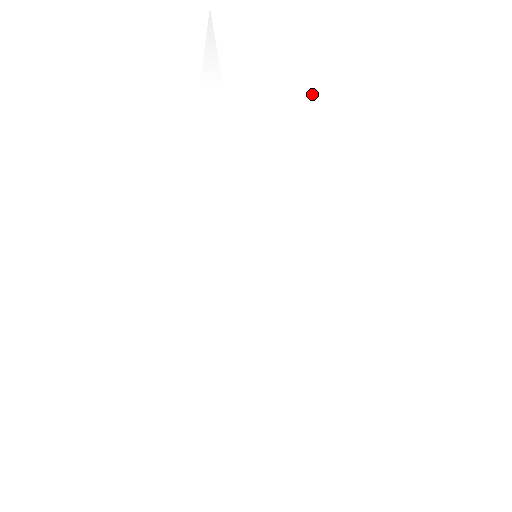
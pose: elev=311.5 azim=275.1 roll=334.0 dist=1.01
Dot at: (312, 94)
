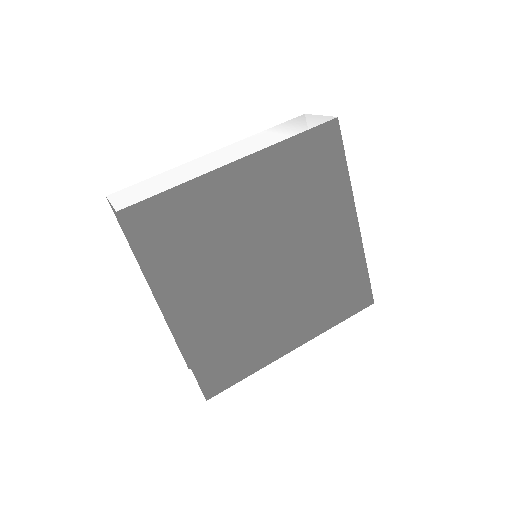
Dot at: (290, 137)
